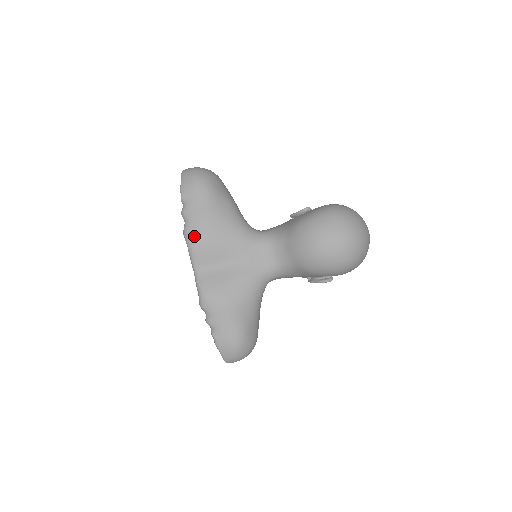
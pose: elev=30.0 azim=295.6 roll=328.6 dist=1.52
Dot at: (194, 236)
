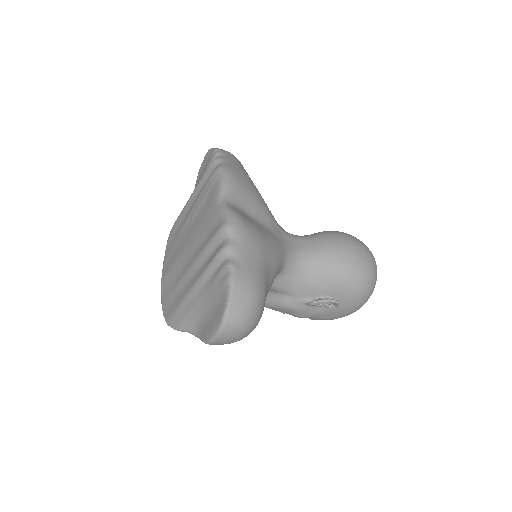
Dot at: (234, 173)
